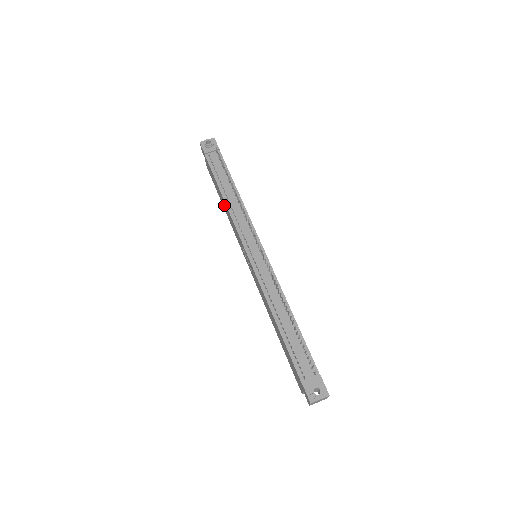
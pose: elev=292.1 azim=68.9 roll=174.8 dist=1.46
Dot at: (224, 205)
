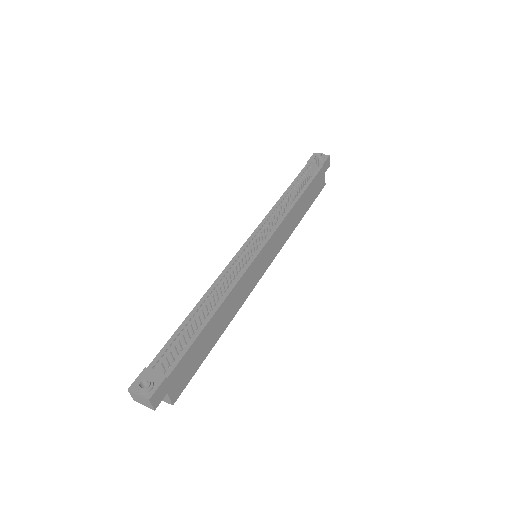
Dot at: occluded
